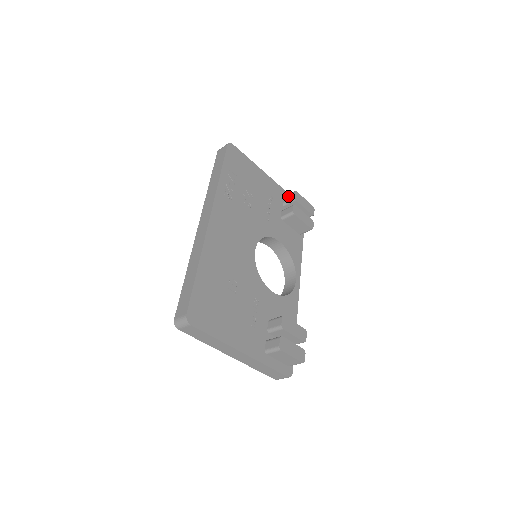
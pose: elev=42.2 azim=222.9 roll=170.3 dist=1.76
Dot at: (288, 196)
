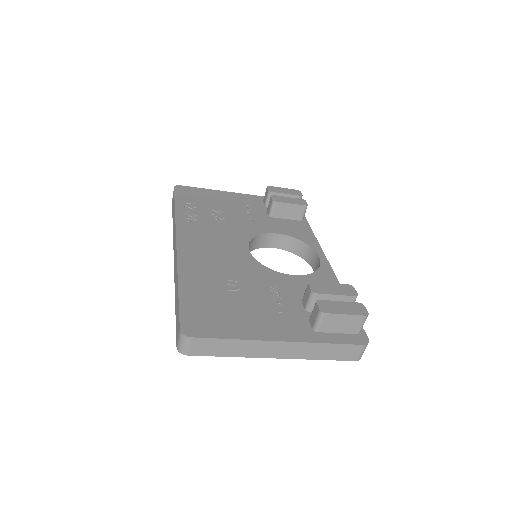
Dot at: (264, 196)
